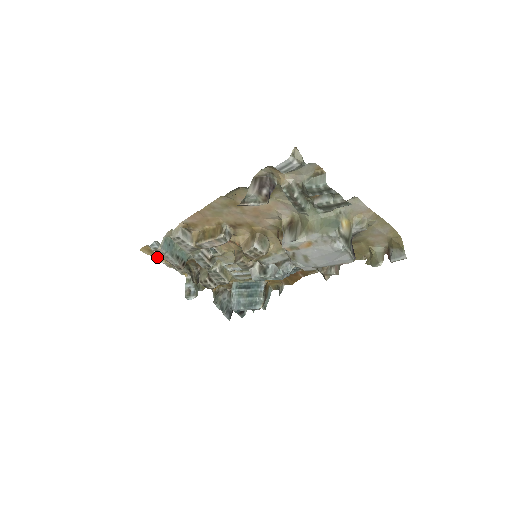
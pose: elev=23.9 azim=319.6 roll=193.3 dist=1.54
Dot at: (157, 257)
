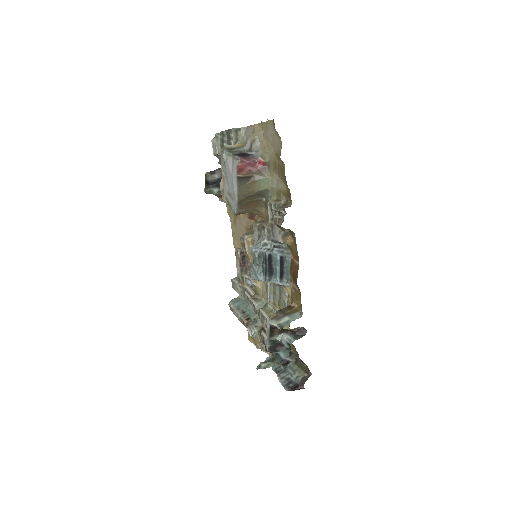
Dot at: (256, 342)
